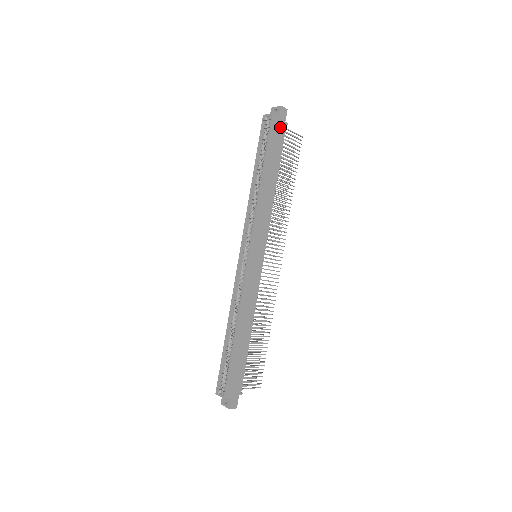
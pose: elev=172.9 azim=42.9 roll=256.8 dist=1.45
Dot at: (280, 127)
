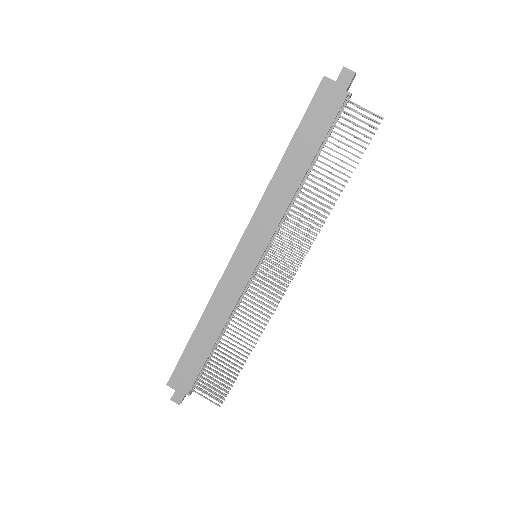
Dot at: (334, 97)
